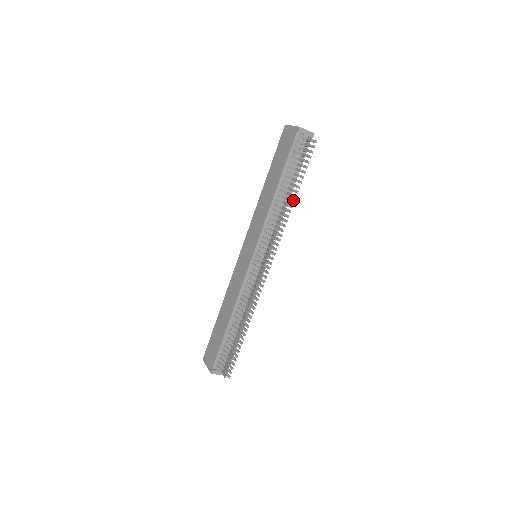
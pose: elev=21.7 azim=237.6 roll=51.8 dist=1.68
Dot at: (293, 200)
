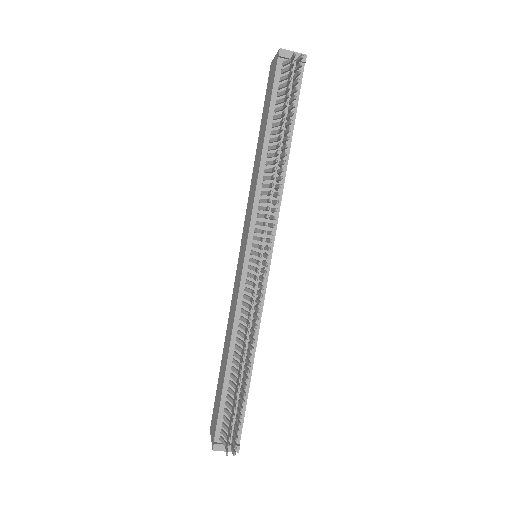
Dot at: occluded
